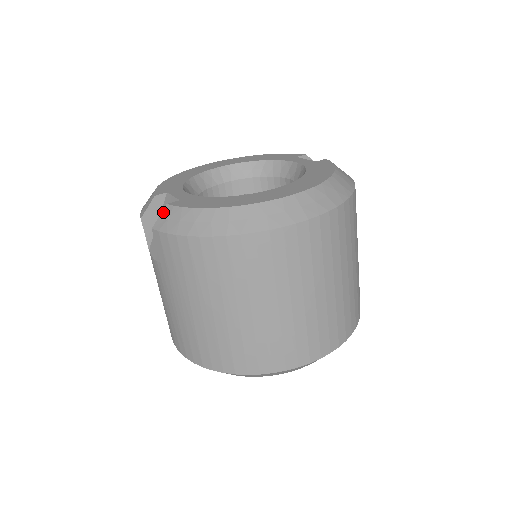
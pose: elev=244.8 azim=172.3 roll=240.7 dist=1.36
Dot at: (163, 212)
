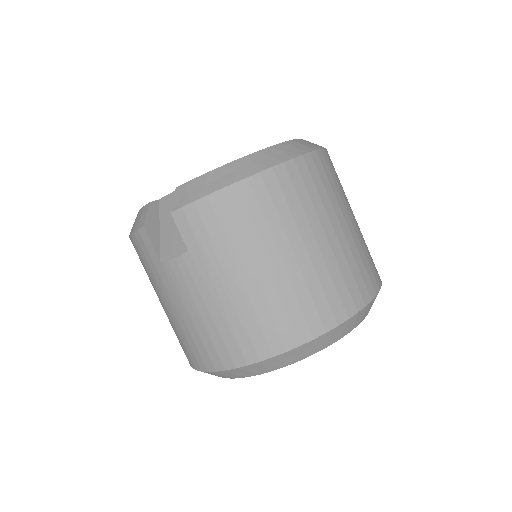
Dot at: (176, 194)
